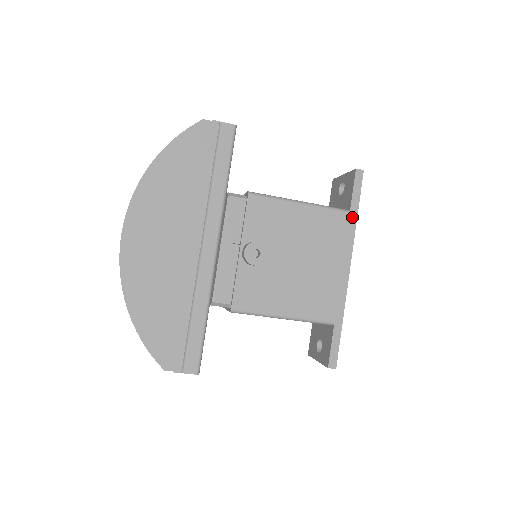
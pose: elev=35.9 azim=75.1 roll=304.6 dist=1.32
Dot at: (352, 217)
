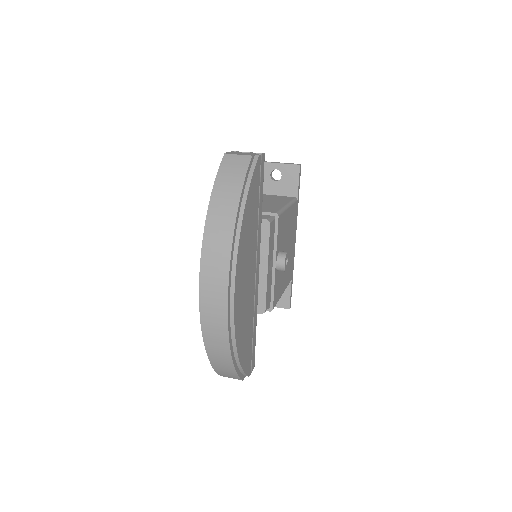
Dot at: (298, 202)
